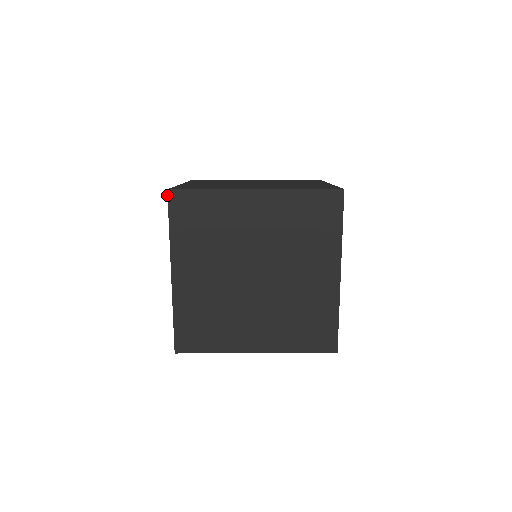
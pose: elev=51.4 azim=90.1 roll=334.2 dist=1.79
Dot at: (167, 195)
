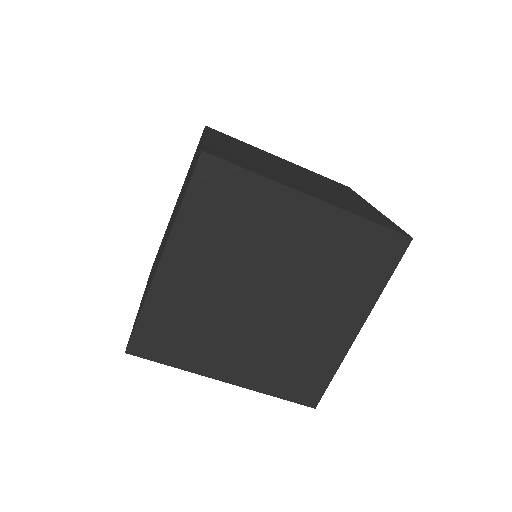
Dot at: (198, 158)
